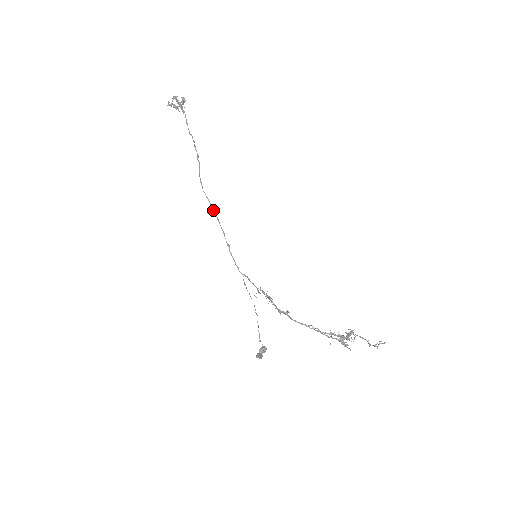
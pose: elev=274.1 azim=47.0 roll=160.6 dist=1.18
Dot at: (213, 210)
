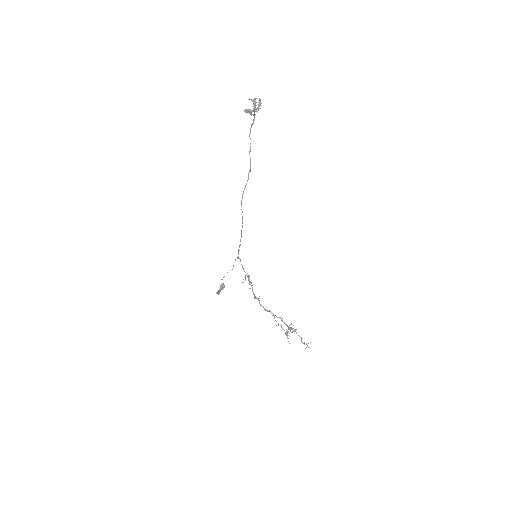
Dot at: (242, 219)
